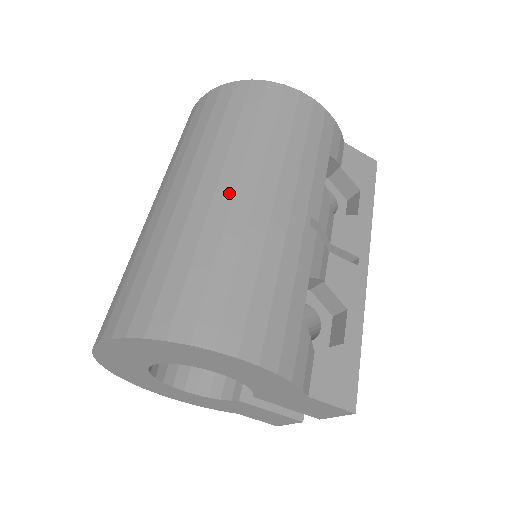
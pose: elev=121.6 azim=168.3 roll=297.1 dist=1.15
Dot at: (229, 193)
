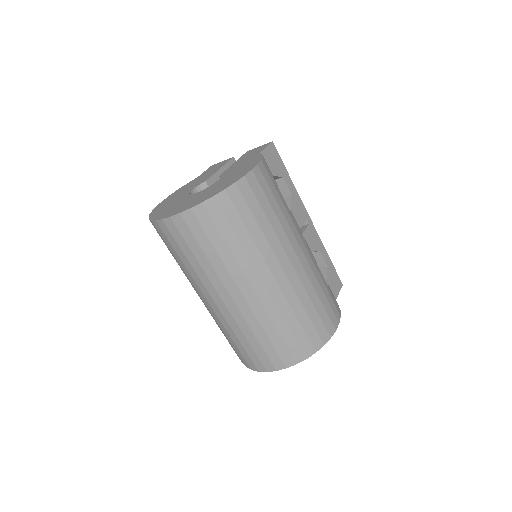
Dot at: (283, 277)
